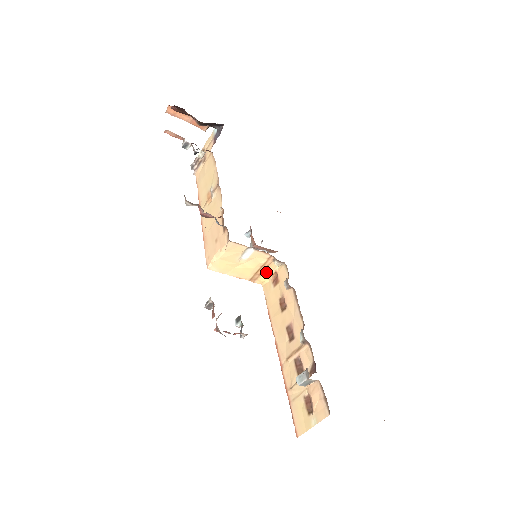
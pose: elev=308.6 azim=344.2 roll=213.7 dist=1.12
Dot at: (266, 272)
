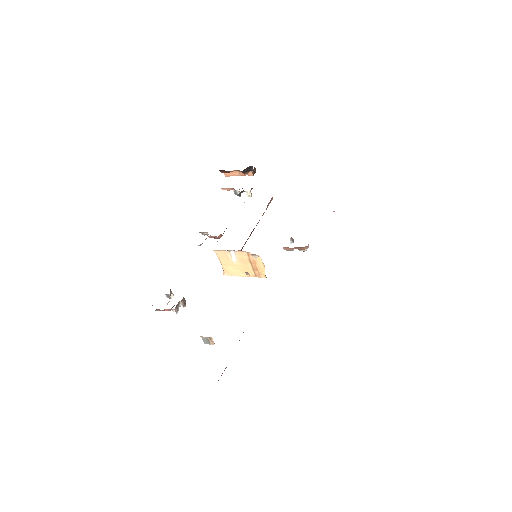
Dot at: (260, 266)
